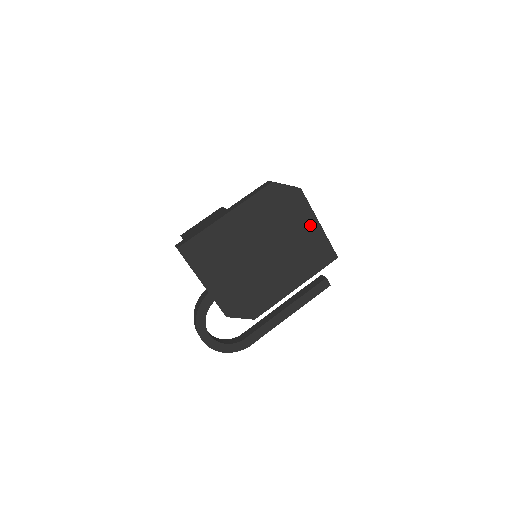
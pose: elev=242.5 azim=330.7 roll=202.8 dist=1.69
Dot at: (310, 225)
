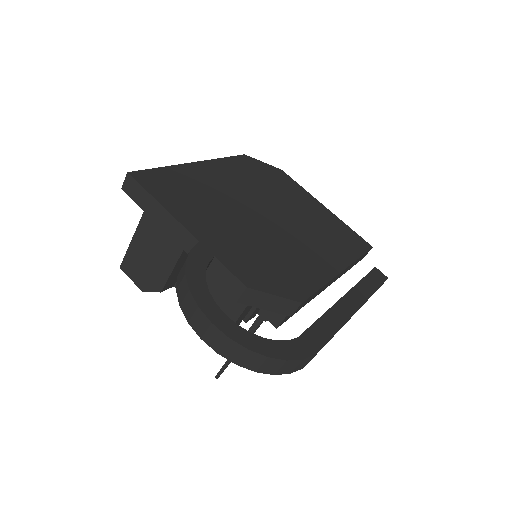
Dot at: (313, 205)
